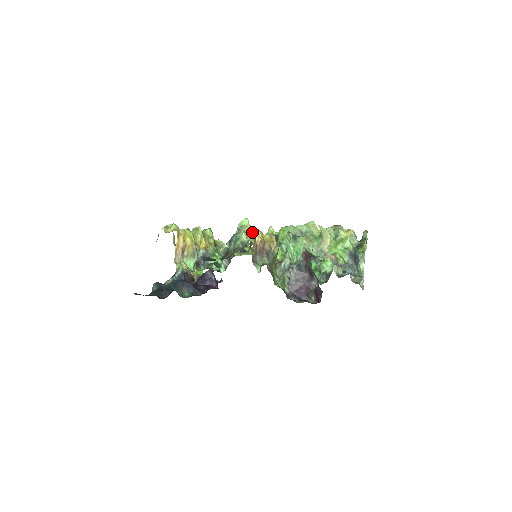
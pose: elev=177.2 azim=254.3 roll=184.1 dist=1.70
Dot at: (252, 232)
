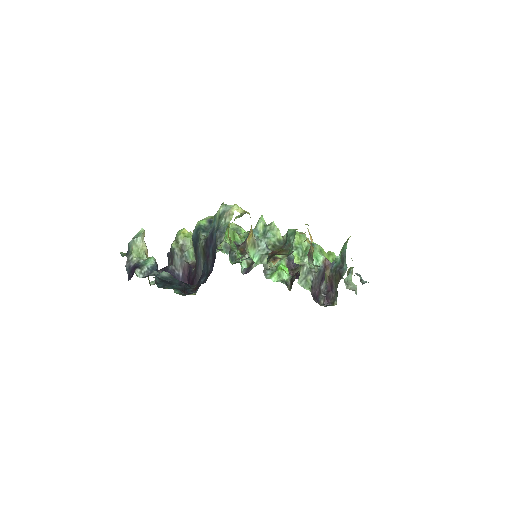
Dot at: occluded
